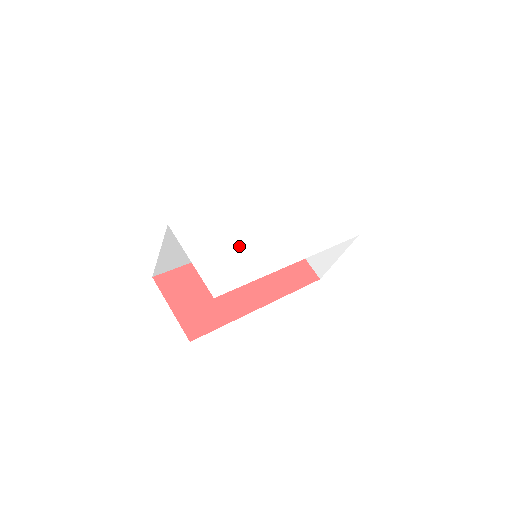
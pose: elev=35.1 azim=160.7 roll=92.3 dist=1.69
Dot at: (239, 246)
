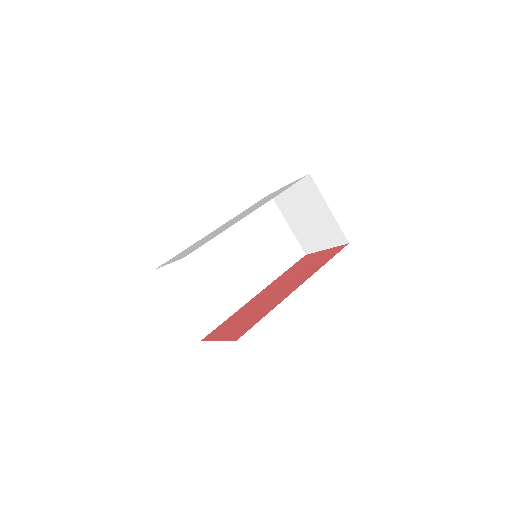
Dot at: occluded
